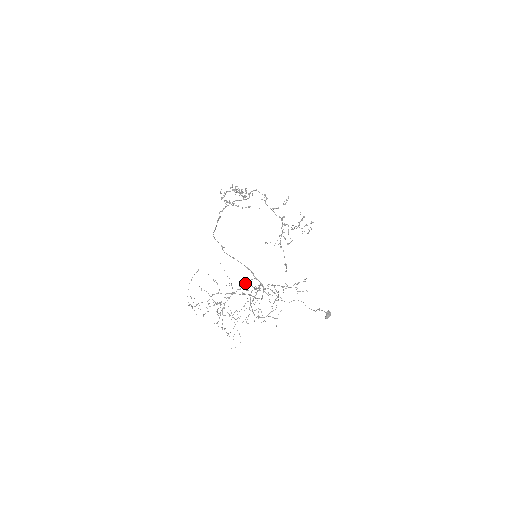
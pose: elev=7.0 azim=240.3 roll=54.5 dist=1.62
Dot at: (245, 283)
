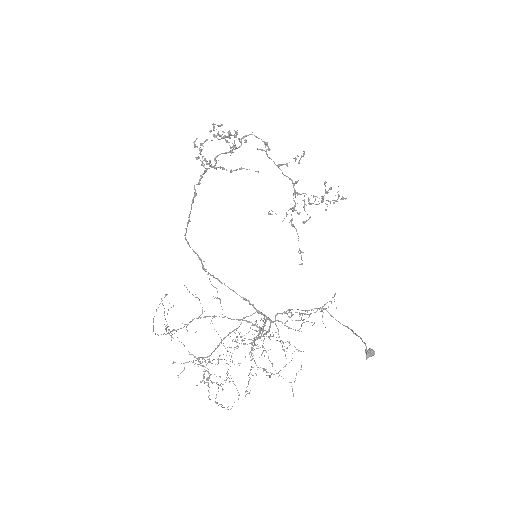
Dot at: (241, 322)
